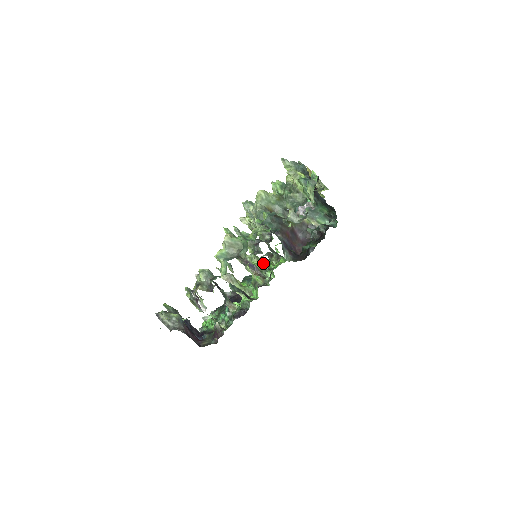
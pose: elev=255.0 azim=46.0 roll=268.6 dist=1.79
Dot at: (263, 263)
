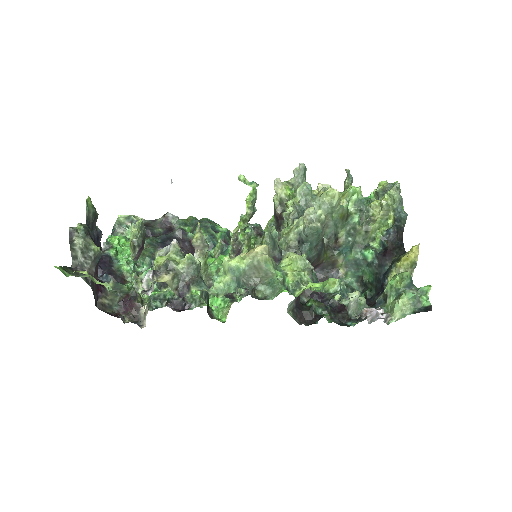
Dot at: occluded
